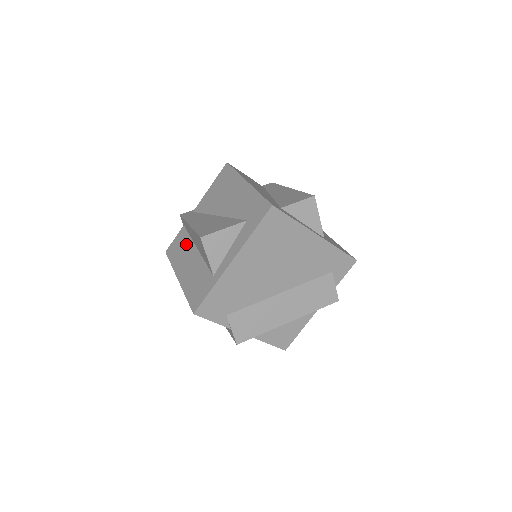
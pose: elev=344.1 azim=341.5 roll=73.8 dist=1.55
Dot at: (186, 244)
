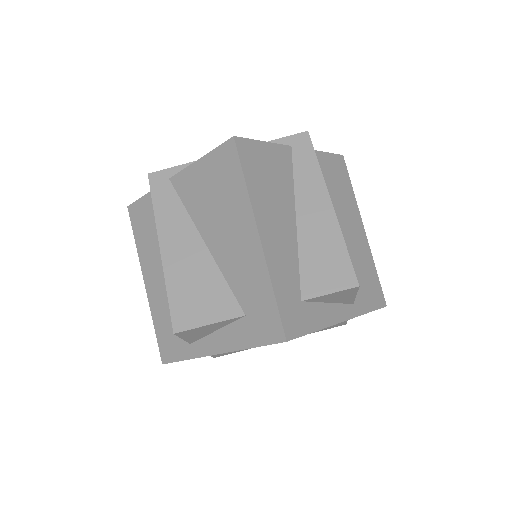
Dot at: (157, 235)
